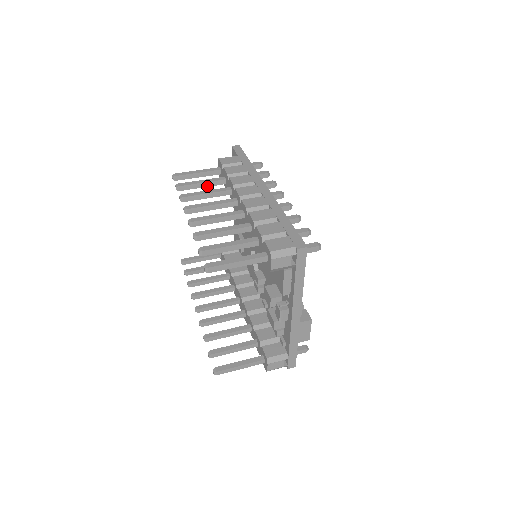
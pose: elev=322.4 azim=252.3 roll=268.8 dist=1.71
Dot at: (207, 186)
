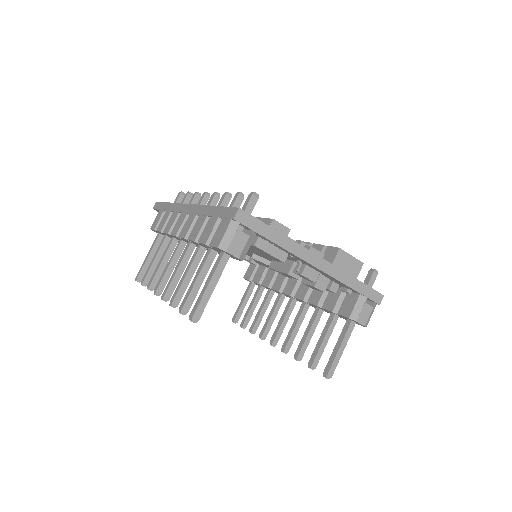
Dot at: occluded
